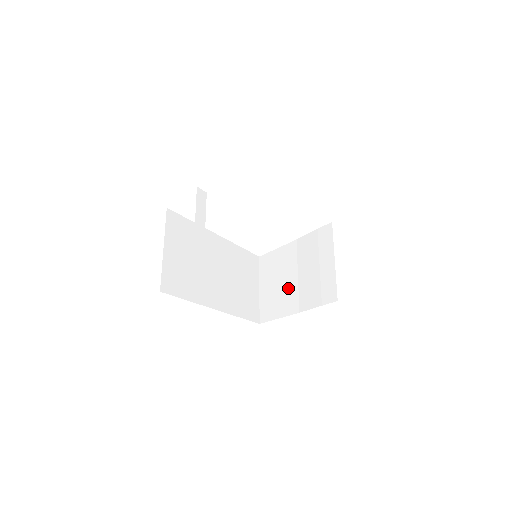
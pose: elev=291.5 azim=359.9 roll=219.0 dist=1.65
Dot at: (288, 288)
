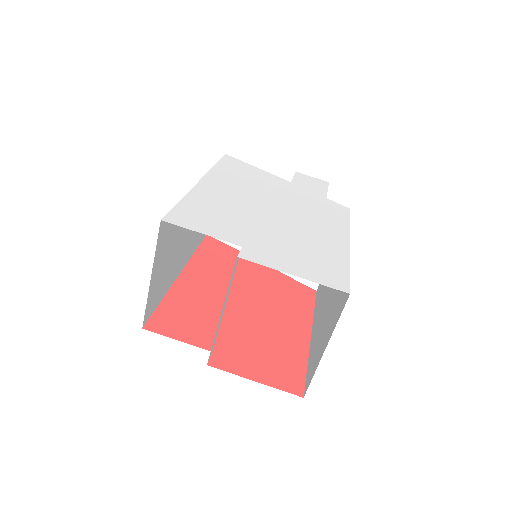
Dot at: occluded
